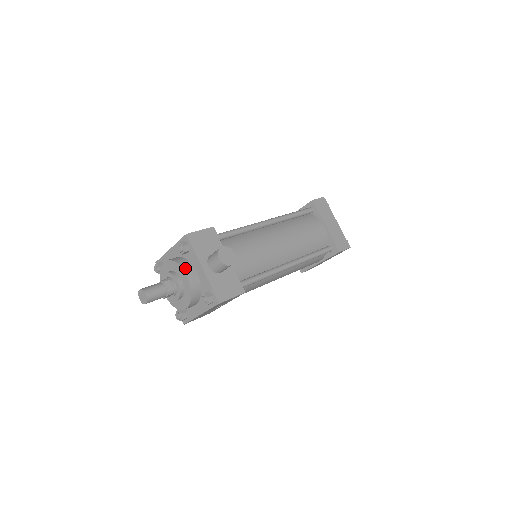
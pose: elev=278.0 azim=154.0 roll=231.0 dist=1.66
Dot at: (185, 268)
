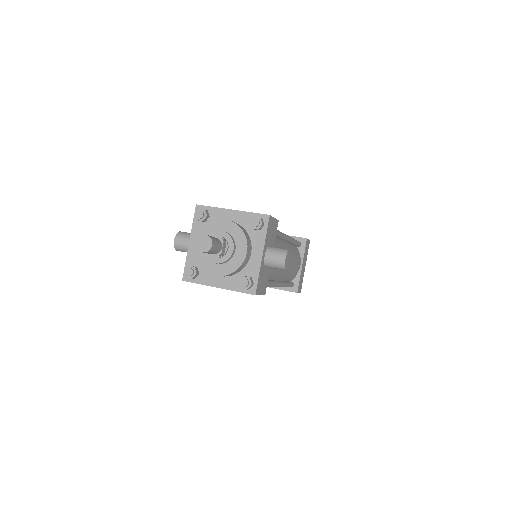
Dot at: (248, 243)
